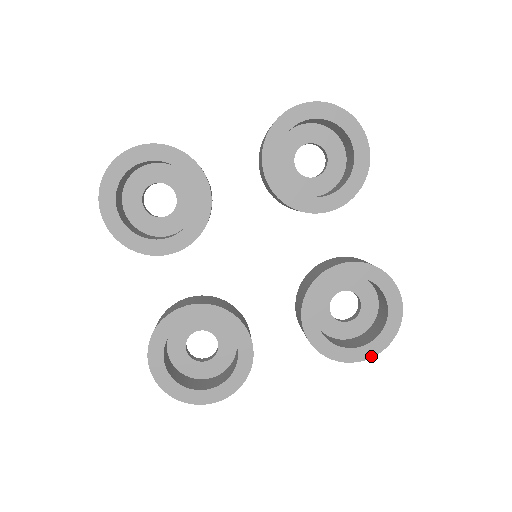
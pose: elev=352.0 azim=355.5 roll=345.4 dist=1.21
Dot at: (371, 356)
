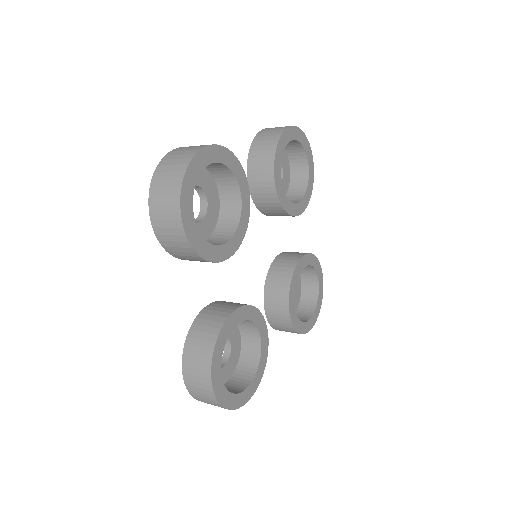
Dot at: (313, 325)
